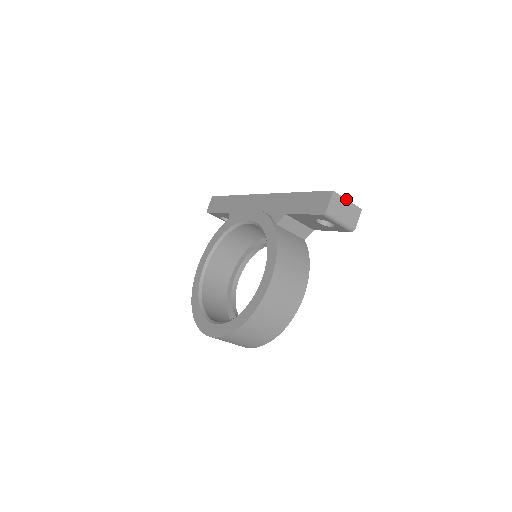
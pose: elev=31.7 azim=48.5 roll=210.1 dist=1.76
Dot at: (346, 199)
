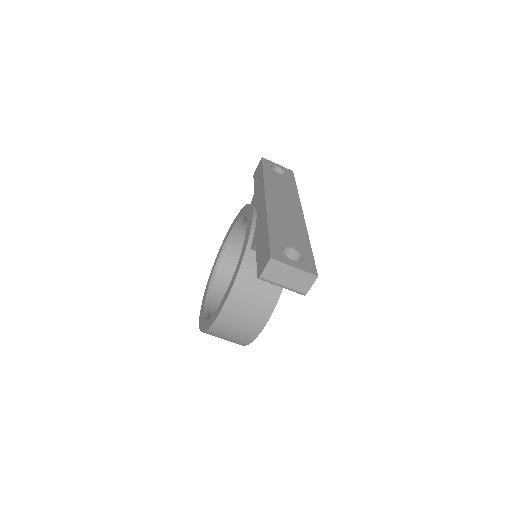
Dot at: (292, 266)
